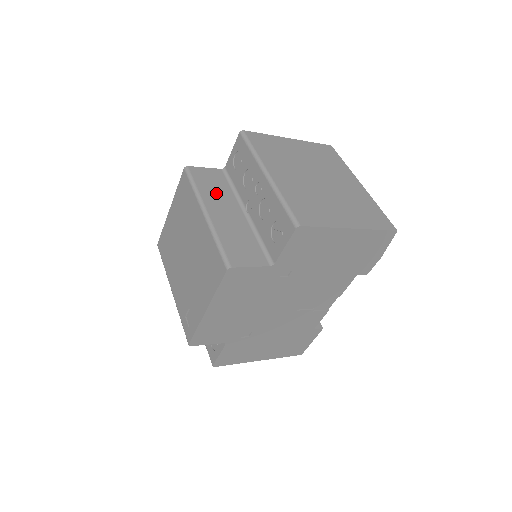
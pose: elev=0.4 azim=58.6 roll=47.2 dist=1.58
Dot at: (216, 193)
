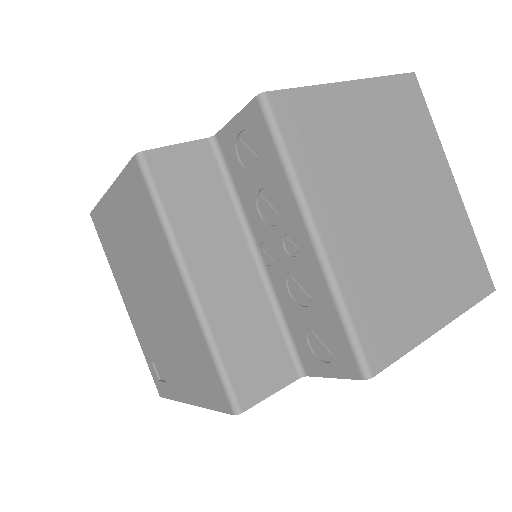
Dot at: (204, 220)
